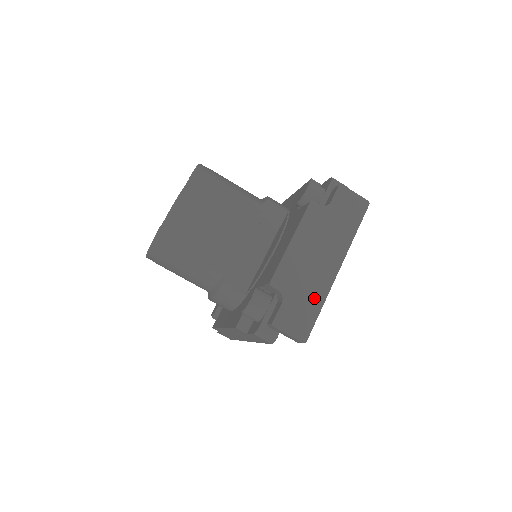
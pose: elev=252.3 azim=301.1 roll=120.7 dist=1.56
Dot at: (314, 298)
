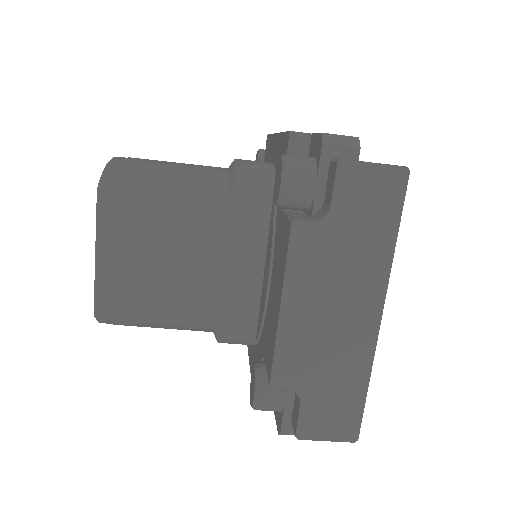
Dot at: (351, 376)
